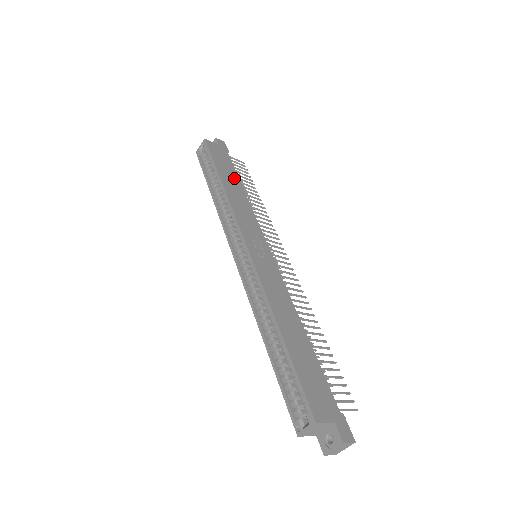
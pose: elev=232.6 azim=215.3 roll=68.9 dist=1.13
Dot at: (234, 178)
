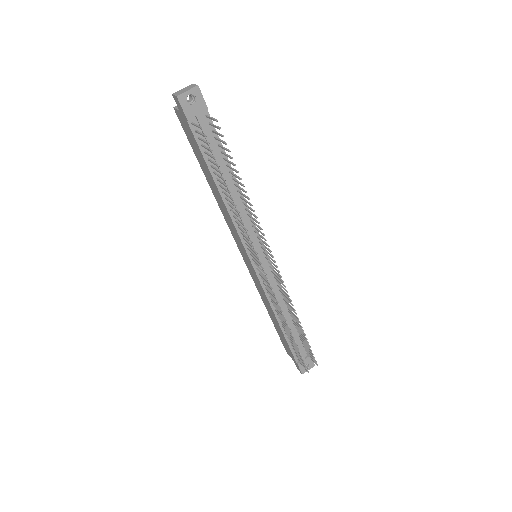
Dot at: occluded
